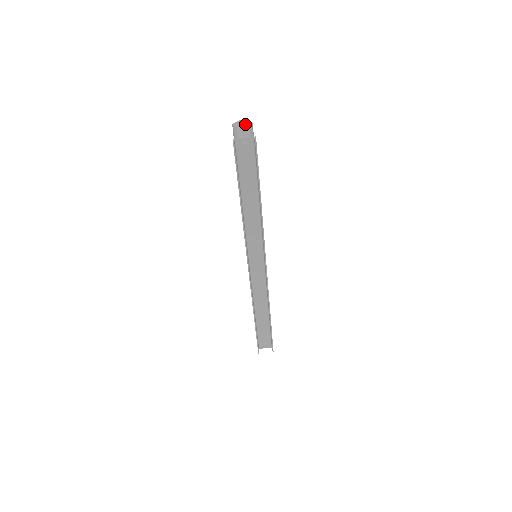
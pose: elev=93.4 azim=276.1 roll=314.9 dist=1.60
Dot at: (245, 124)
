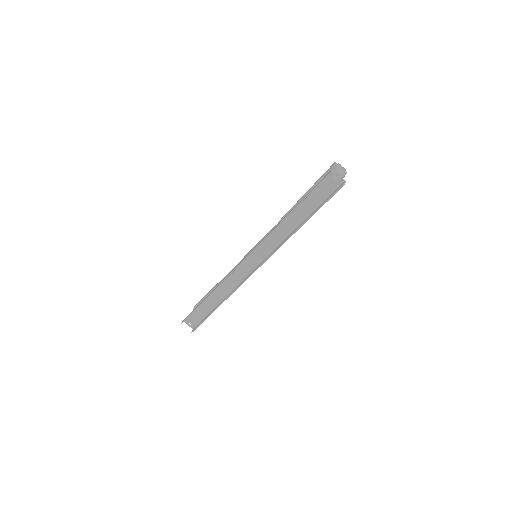
Dot at: (344, 169)
